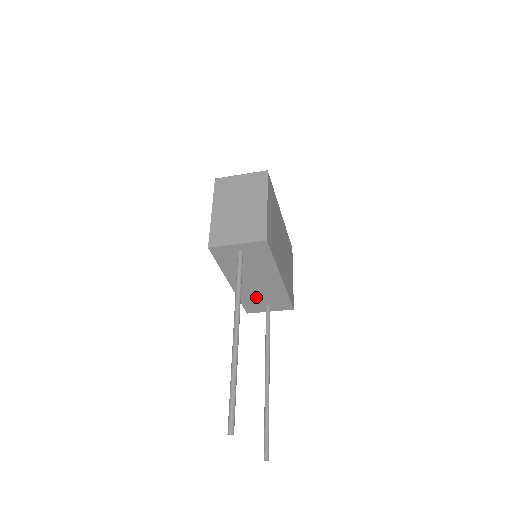
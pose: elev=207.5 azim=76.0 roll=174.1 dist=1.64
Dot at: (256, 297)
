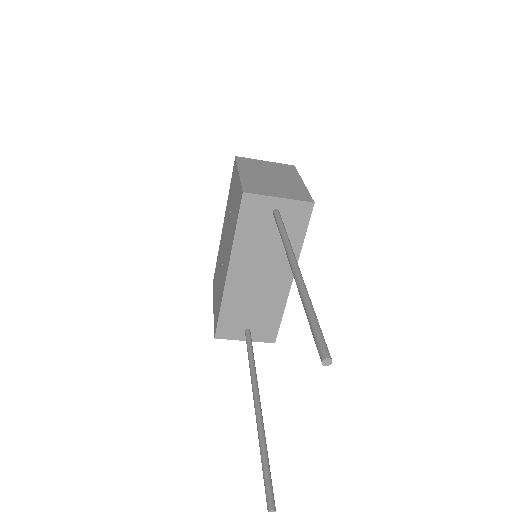
Dot at: (244, 307)
